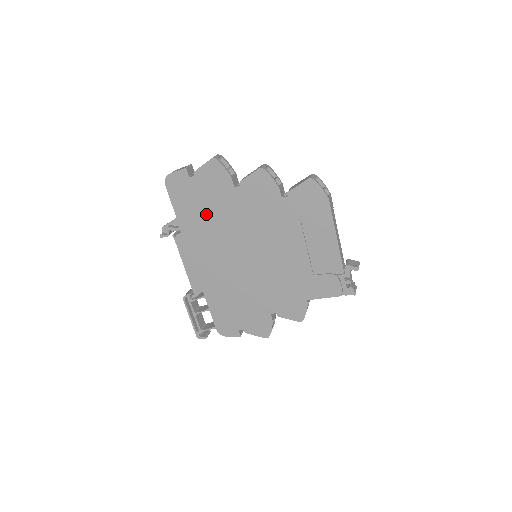
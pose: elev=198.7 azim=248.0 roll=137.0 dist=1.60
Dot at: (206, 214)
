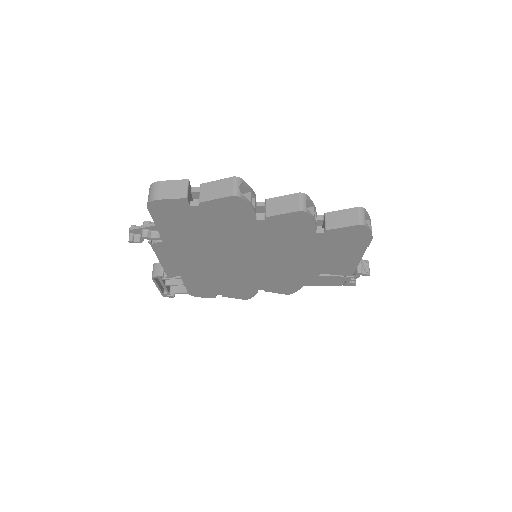
Dot at: (205, 233)
